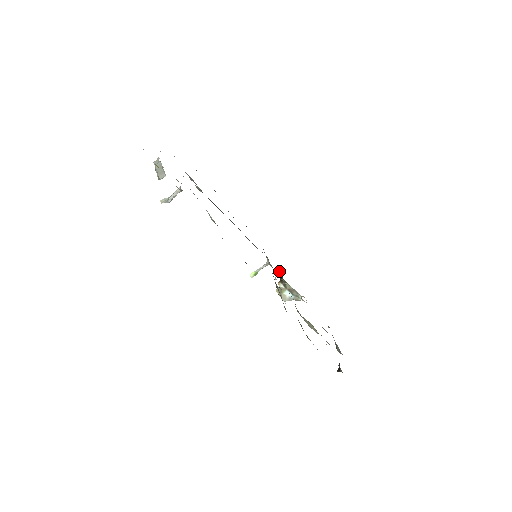
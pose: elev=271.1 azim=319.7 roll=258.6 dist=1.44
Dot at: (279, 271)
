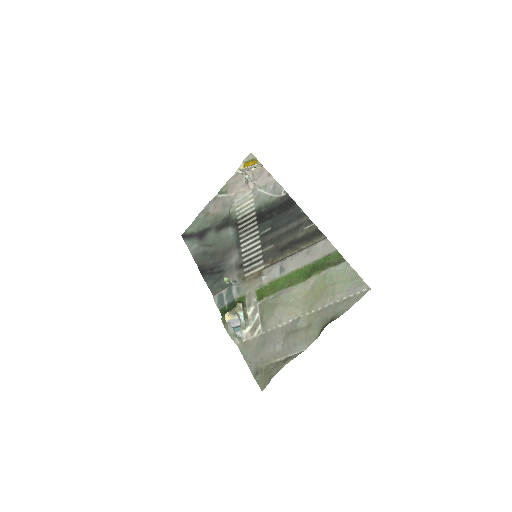
Dot at: (228, 310)
